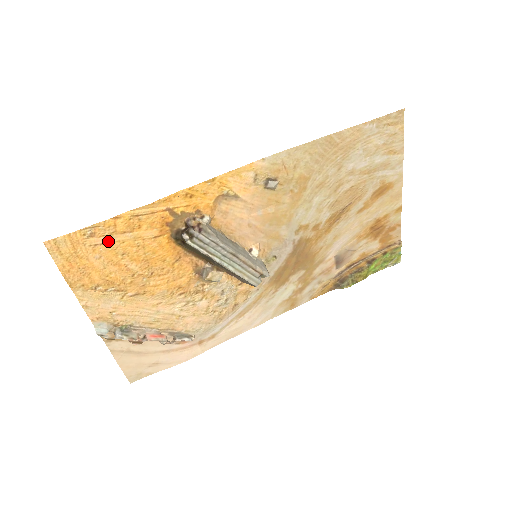
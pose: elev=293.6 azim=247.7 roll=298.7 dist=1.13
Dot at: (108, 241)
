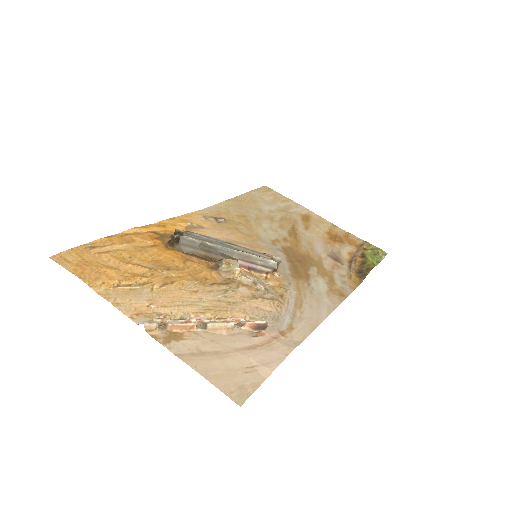
Dot at: (110, 251)
